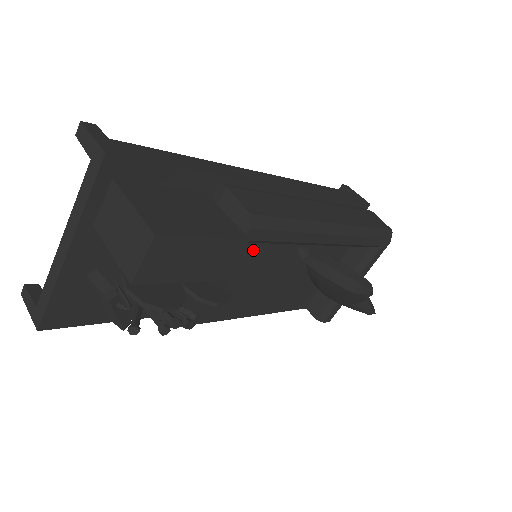
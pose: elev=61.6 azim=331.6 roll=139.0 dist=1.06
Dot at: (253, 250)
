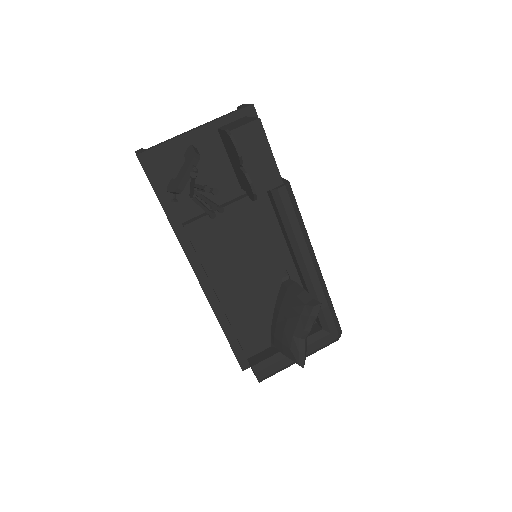
Dot at: (264, 233)
